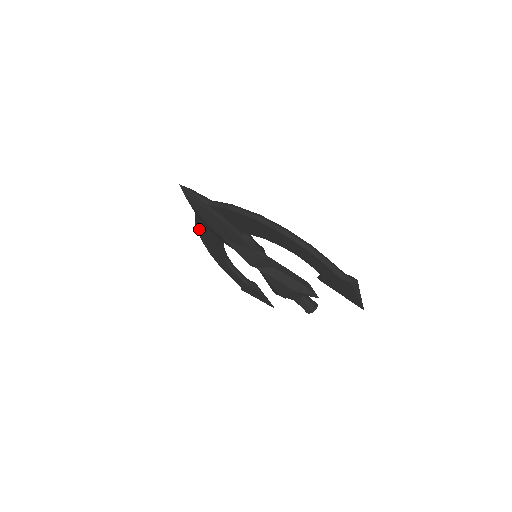
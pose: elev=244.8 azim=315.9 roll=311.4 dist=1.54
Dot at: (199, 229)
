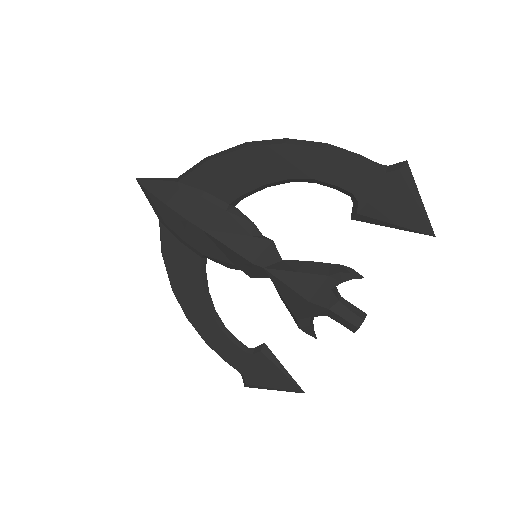
Dot at: (168, 263)
